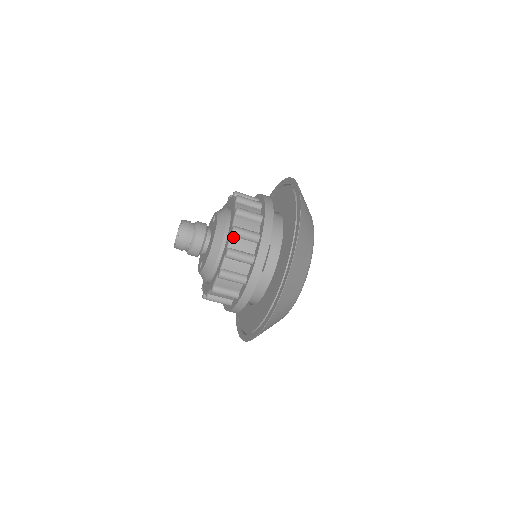
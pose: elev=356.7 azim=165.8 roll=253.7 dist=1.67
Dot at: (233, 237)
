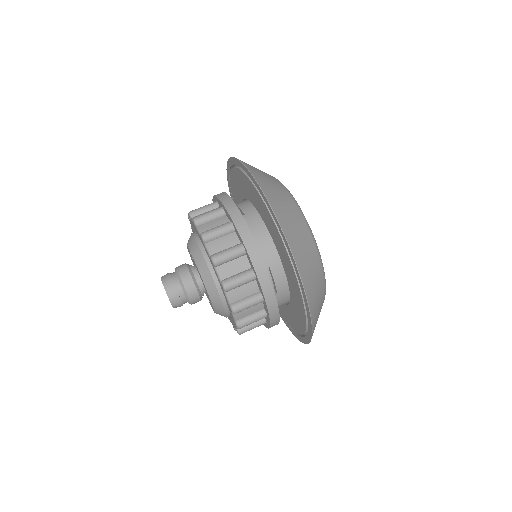
Dot at: (228, 292)
